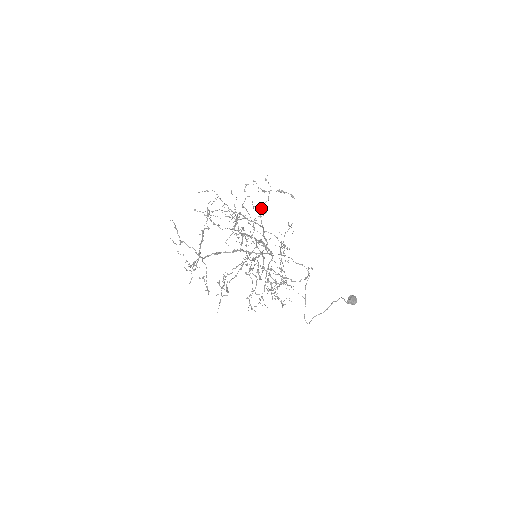
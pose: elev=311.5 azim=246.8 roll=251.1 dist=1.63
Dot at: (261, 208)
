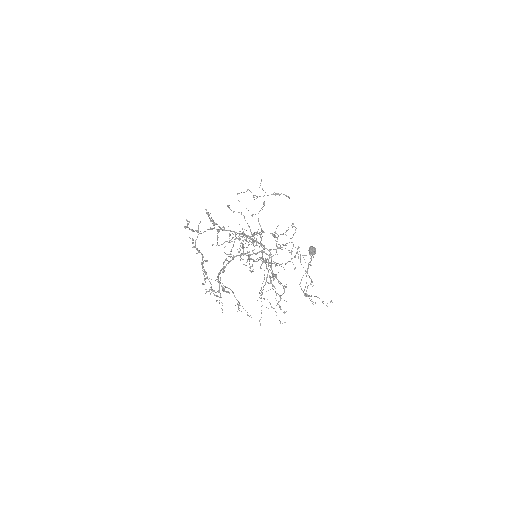
Dot at: occluded
